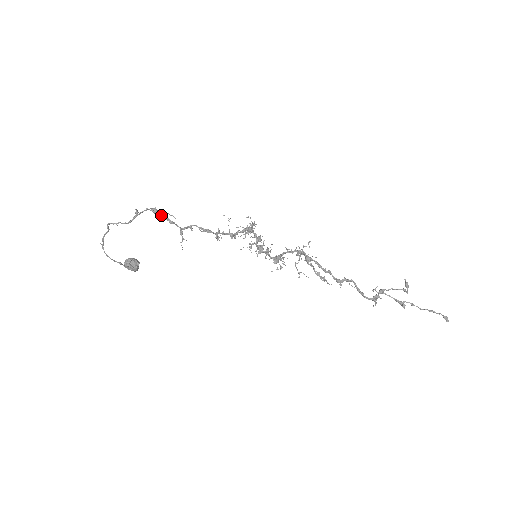
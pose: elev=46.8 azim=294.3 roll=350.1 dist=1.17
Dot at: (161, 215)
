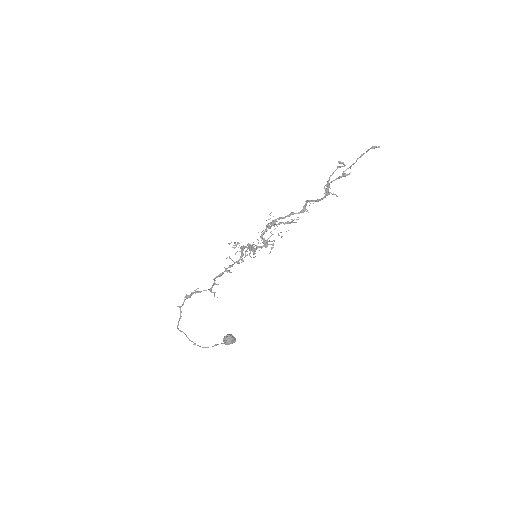
Dot at: occluded
